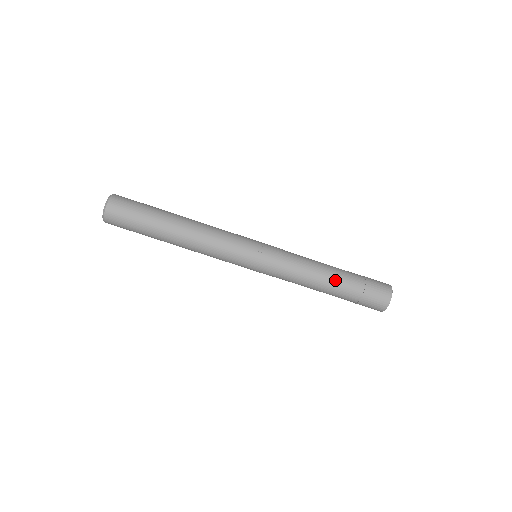
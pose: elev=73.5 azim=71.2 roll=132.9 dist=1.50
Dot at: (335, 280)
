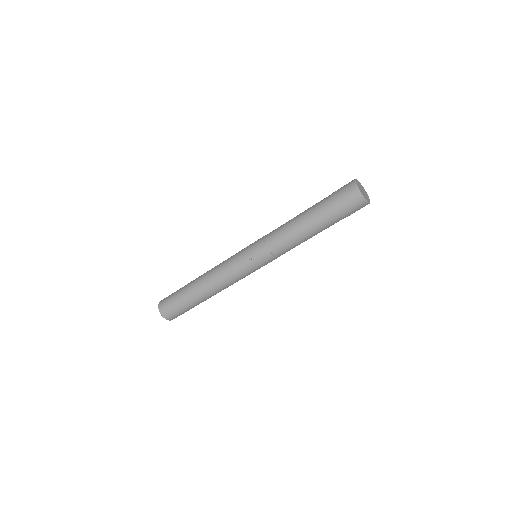
Dot at: (314, 228)
